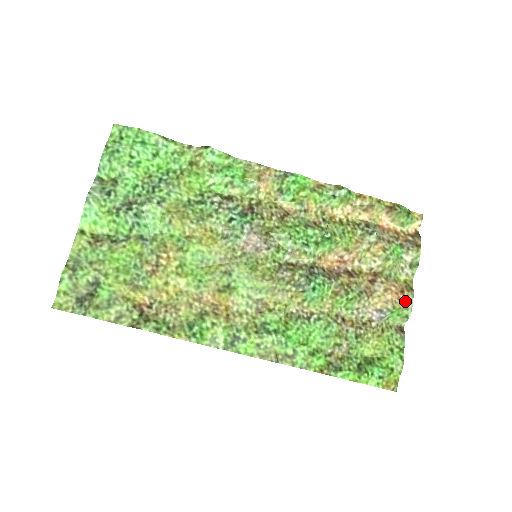
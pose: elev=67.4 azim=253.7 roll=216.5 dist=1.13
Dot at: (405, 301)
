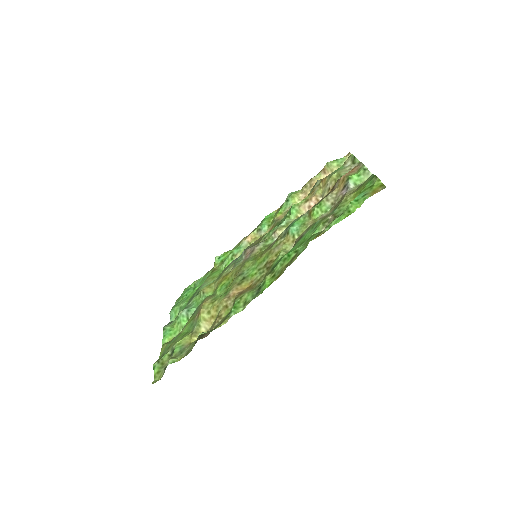
Dot at: (357, 169)
